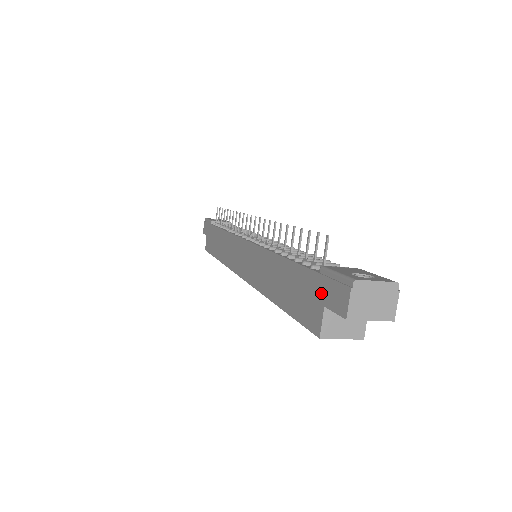
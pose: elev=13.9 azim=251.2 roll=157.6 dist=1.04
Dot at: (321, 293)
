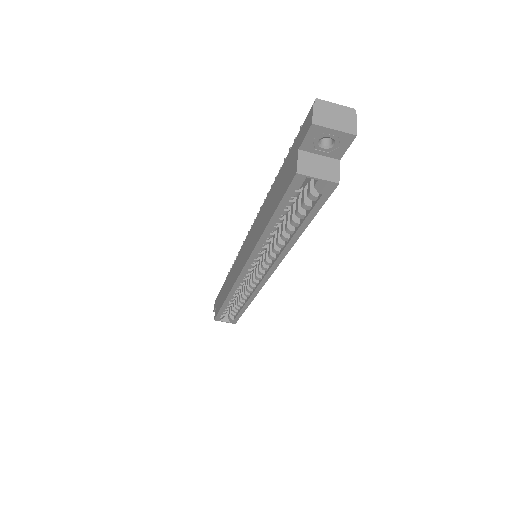
Dot at: (296, 147)
